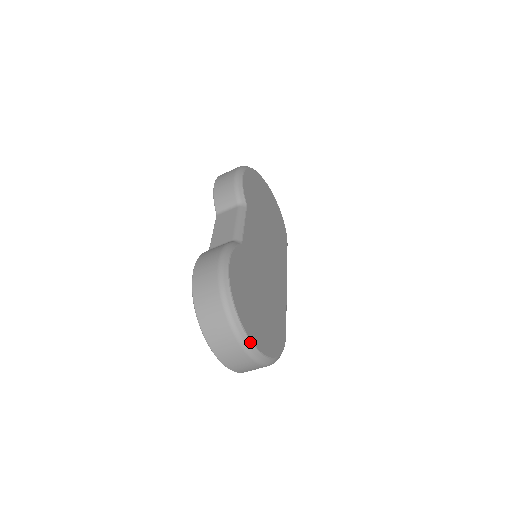
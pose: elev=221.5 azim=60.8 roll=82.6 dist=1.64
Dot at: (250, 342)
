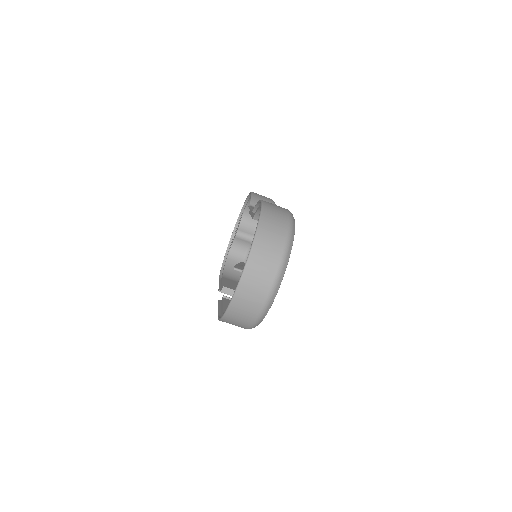
Dot at: (283, 276)
